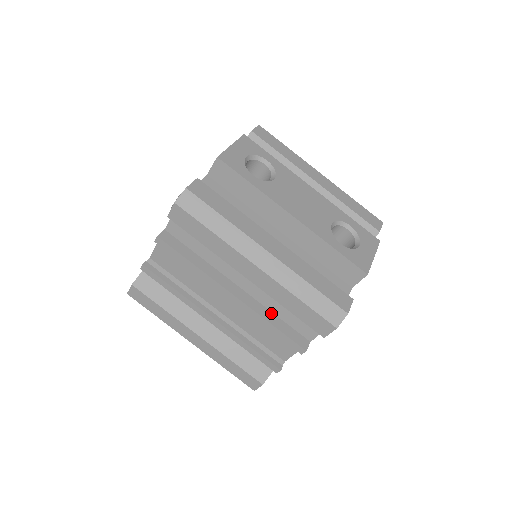
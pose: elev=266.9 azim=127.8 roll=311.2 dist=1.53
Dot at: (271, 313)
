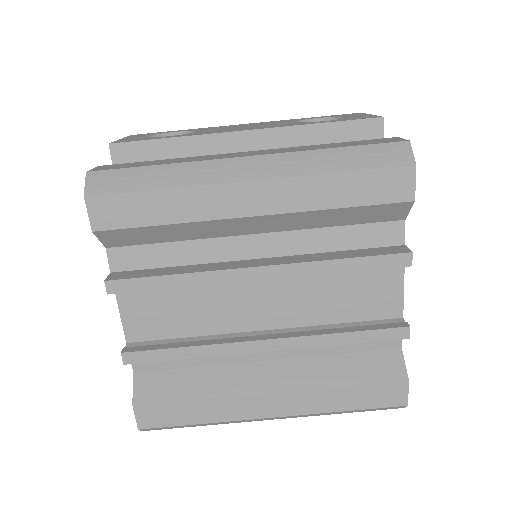
Dot at: (326, 253)
